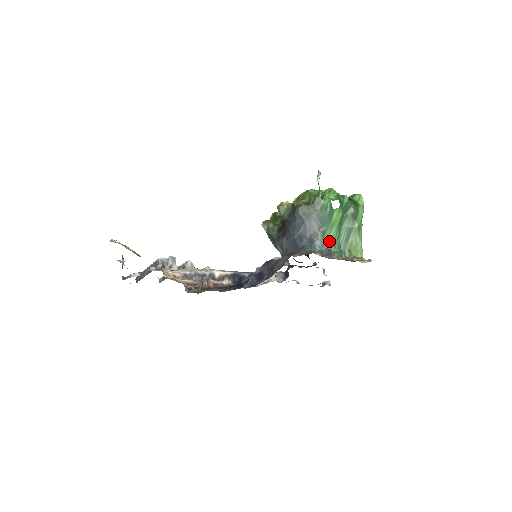
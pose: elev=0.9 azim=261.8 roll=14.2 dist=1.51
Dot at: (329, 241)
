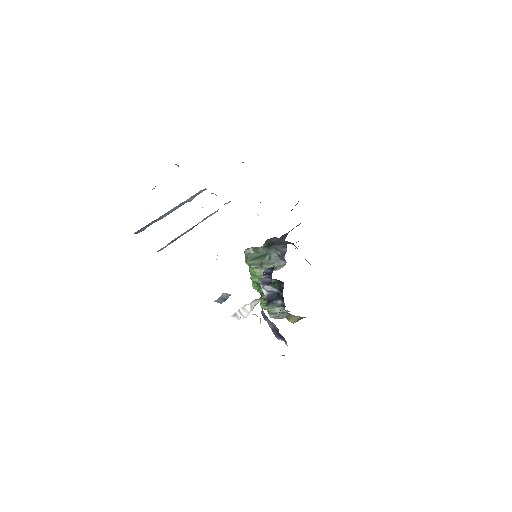
Dot at: occluded
